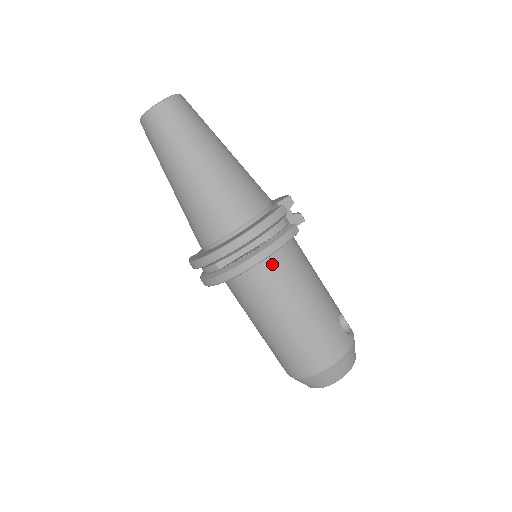
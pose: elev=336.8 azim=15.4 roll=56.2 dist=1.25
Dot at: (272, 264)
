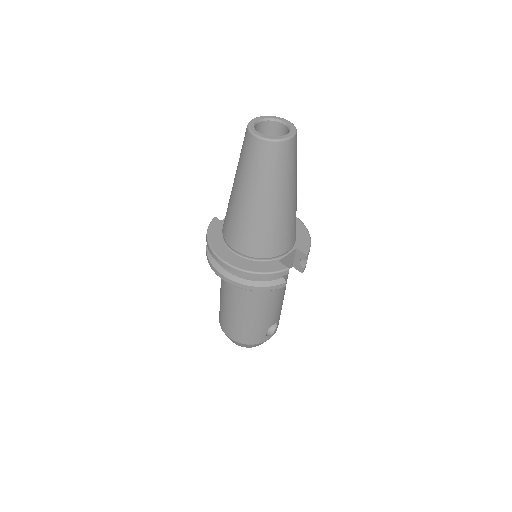
Dot at: occluded
